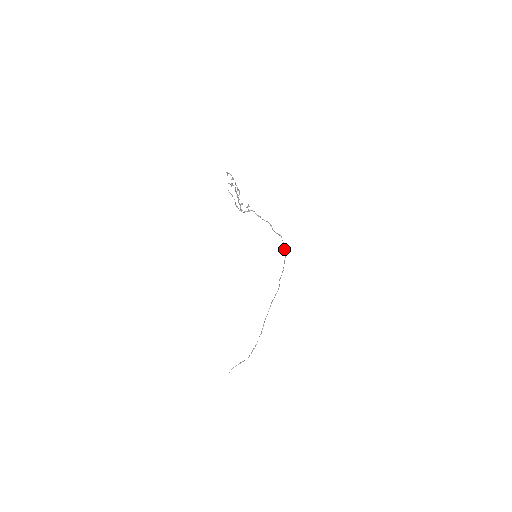
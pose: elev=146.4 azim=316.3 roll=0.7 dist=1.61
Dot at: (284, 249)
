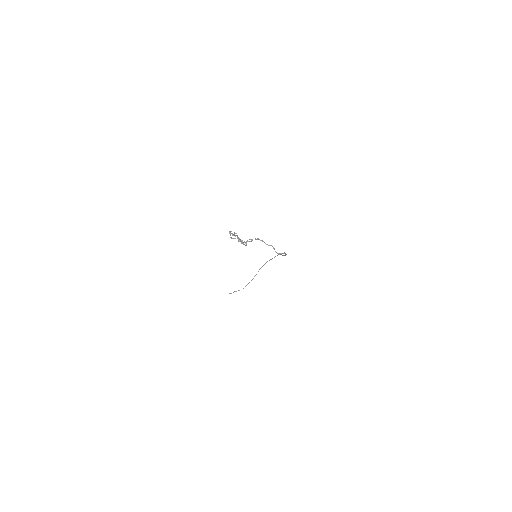
Dot at: (285, 254)
